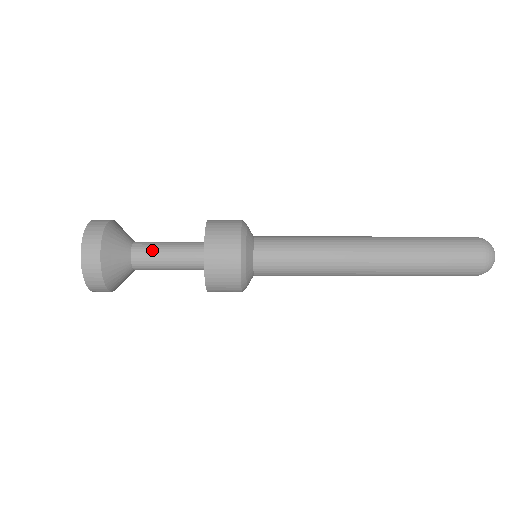
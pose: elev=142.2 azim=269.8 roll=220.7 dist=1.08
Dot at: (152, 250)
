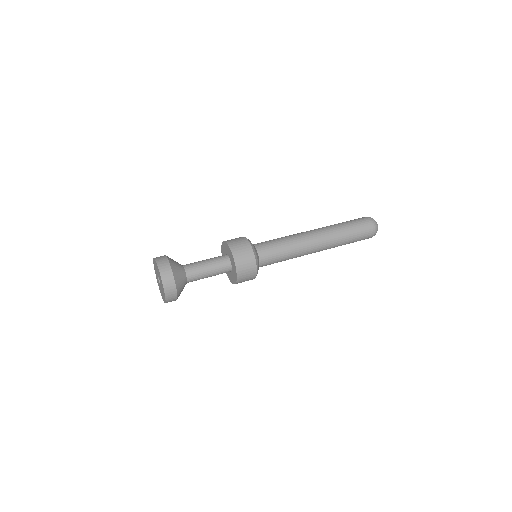
Dot at: (199, 274)
